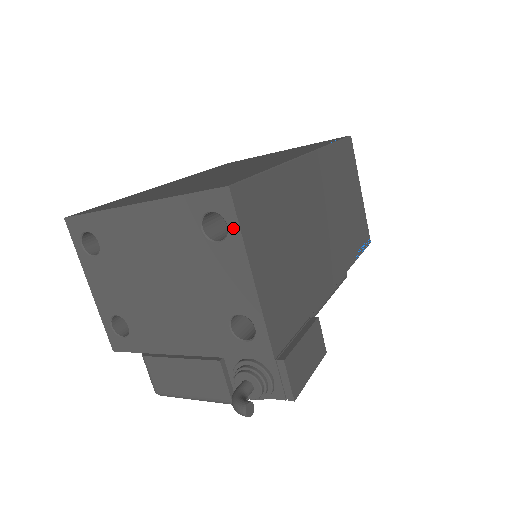
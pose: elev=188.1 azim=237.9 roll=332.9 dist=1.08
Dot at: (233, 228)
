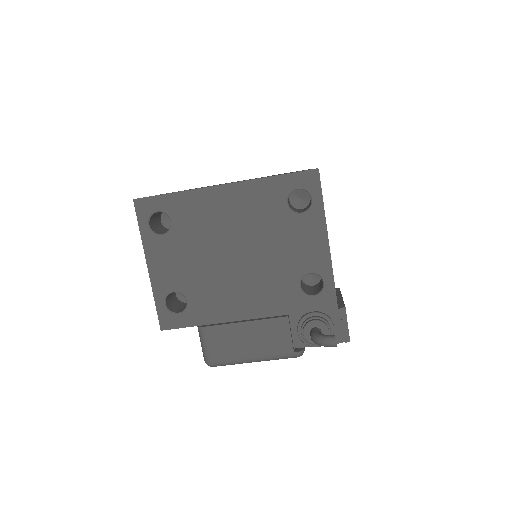
Dot at: (317, 201)
